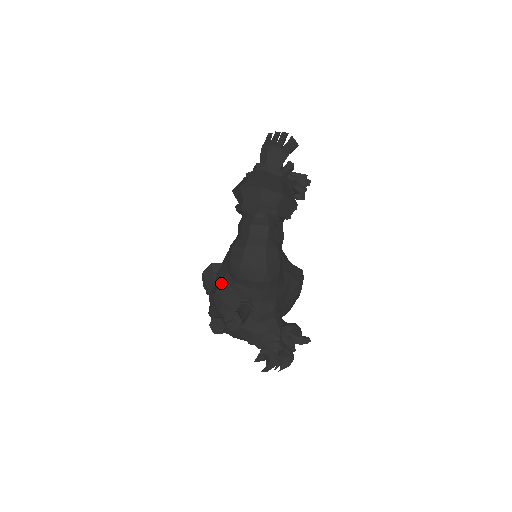
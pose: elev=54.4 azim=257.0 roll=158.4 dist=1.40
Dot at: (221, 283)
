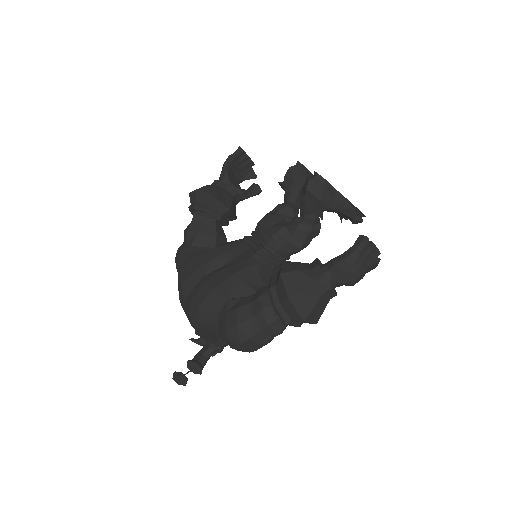
Dot at: (206, 312)
